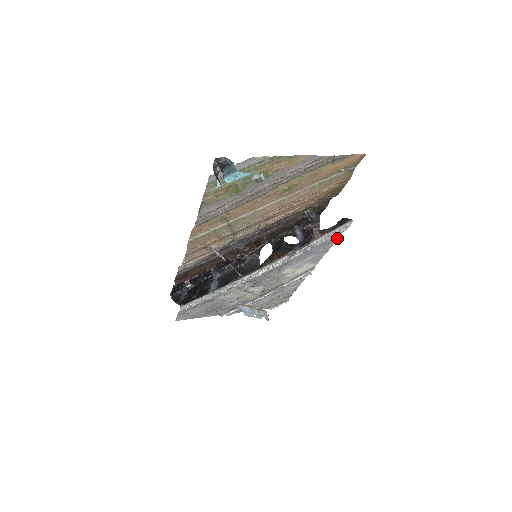
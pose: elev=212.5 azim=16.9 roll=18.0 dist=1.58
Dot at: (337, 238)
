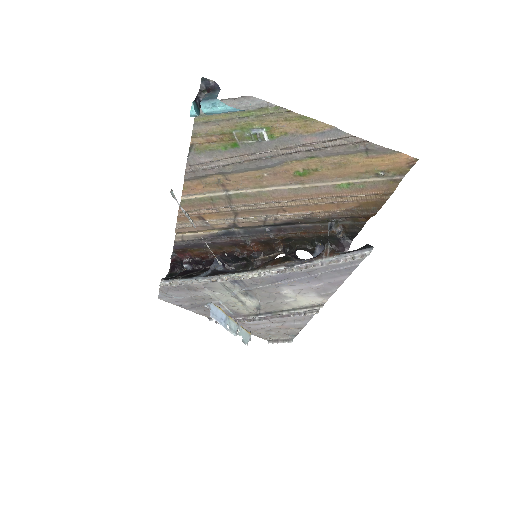
Dot at: (352, 269)
